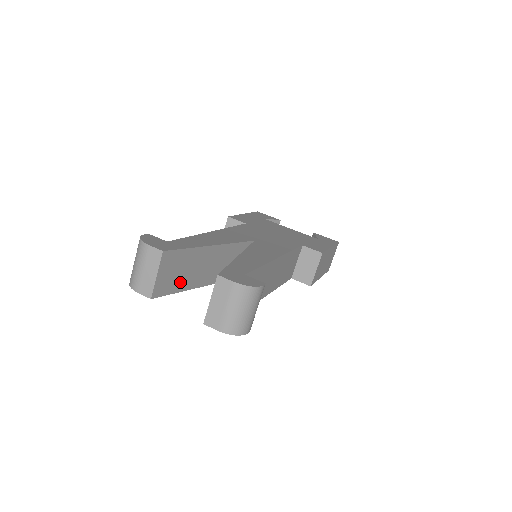
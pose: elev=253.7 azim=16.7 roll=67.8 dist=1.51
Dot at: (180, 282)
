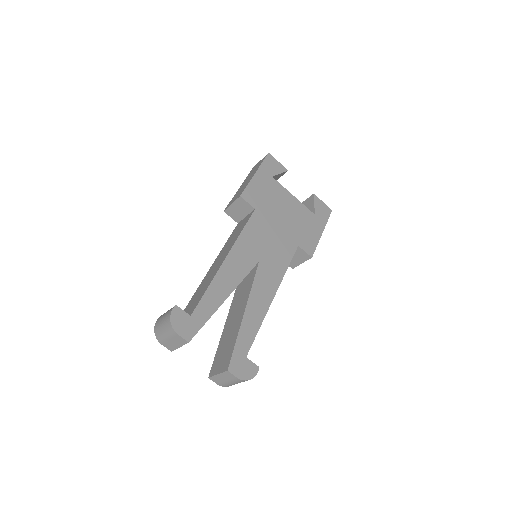
Dot at: occluded
